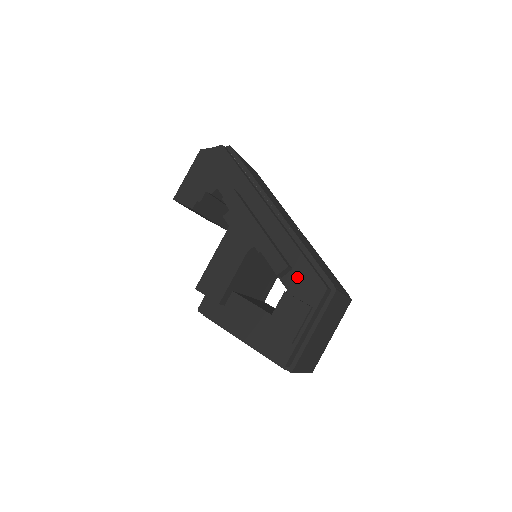
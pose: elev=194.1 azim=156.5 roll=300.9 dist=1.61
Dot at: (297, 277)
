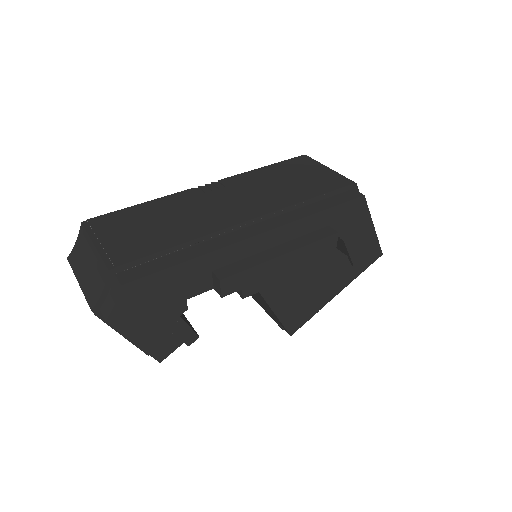
Dot at: (338, 223)
